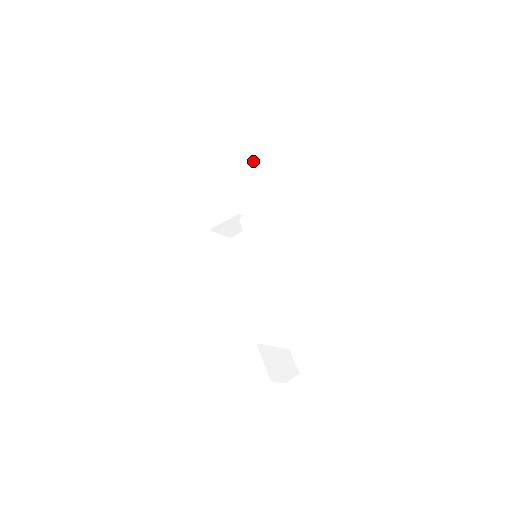
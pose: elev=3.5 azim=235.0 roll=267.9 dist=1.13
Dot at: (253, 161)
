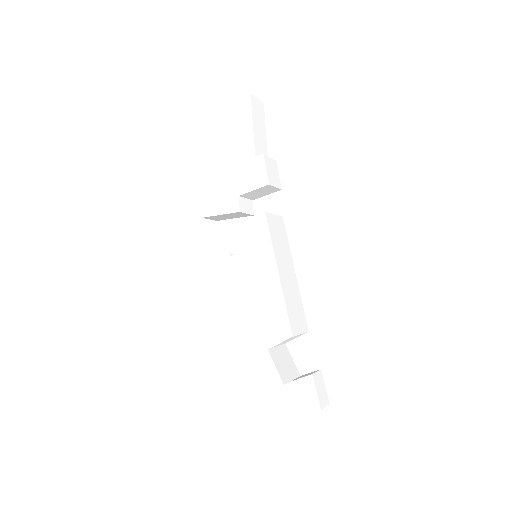
Dot at: (256, 158)
